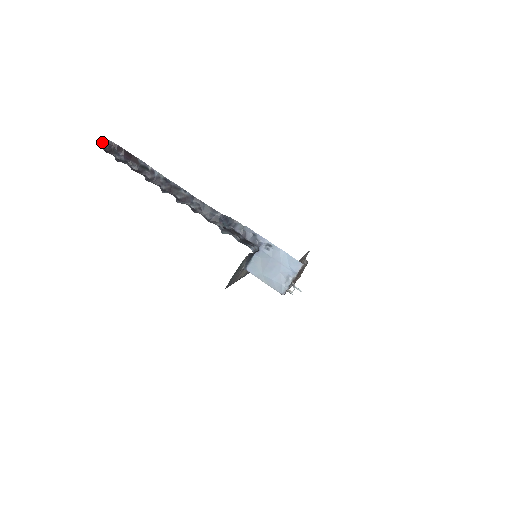
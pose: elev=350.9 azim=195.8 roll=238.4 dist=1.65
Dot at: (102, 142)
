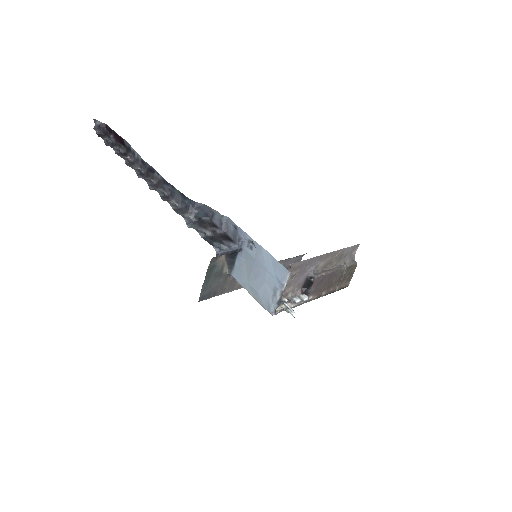
Dot at: (95, 125)
